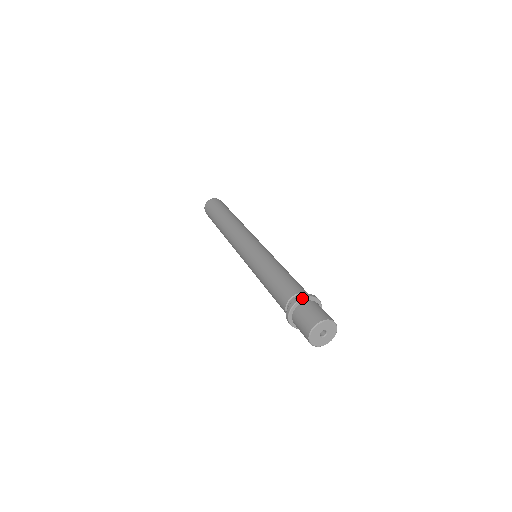
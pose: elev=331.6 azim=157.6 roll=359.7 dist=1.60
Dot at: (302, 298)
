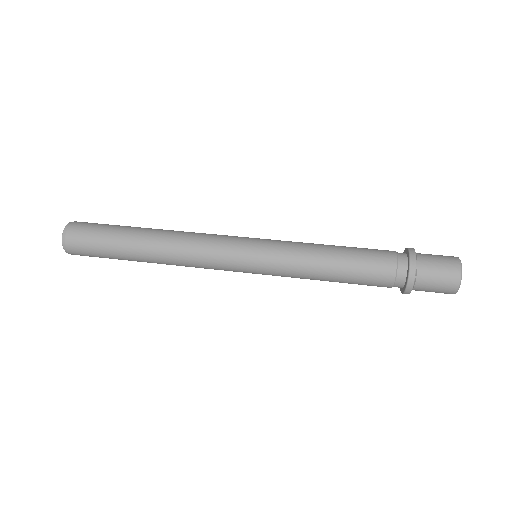
Dot at: occluded
